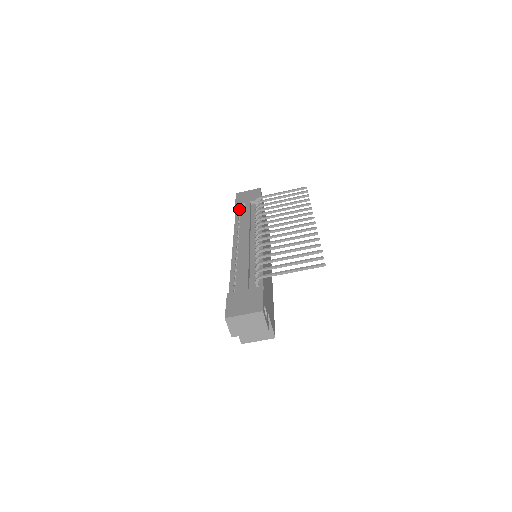
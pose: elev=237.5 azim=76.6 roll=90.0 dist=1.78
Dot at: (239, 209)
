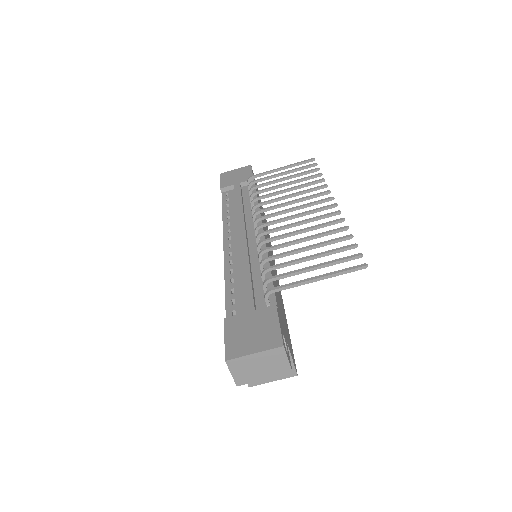
Dot at: (226, 194)
